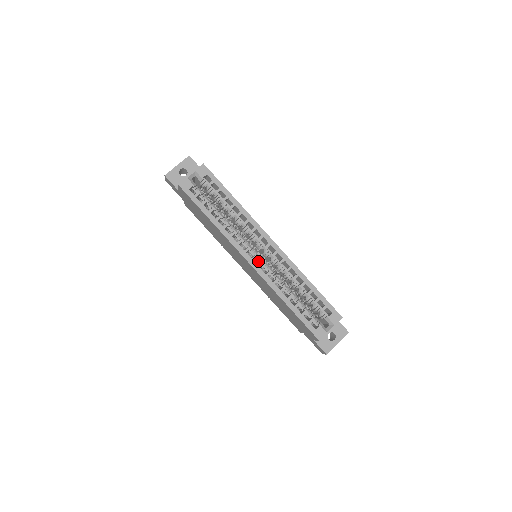
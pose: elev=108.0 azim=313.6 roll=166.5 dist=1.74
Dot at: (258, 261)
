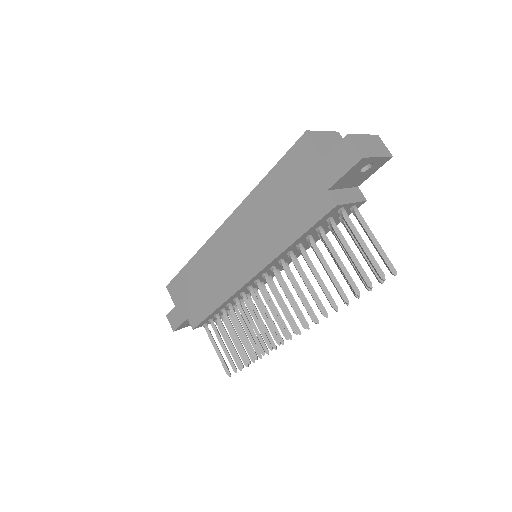
Dot at: occluded
